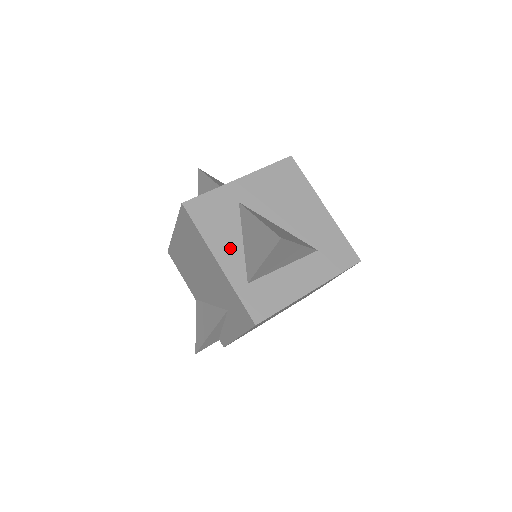
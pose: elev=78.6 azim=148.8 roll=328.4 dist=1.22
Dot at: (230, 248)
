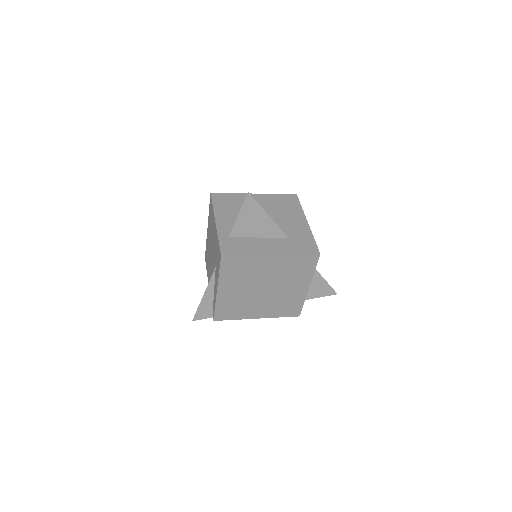
Dot at: (228, 219)
